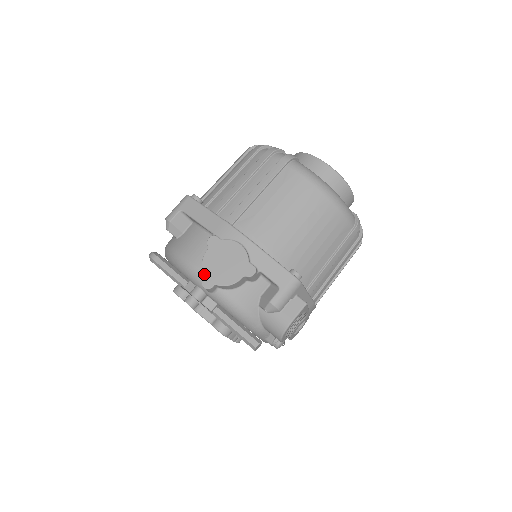
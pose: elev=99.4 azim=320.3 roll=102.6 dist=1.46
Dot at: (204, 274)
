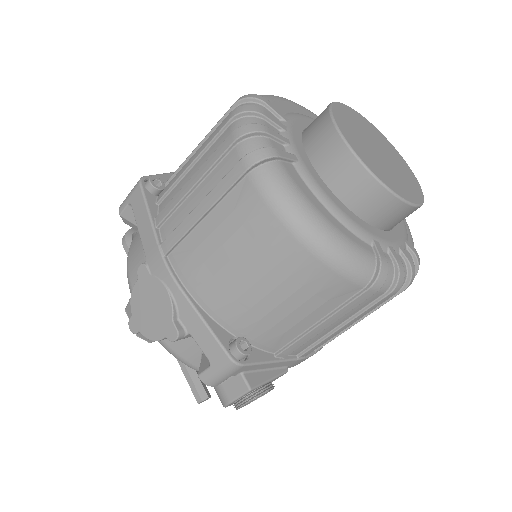
Dot at: (131, 312)
